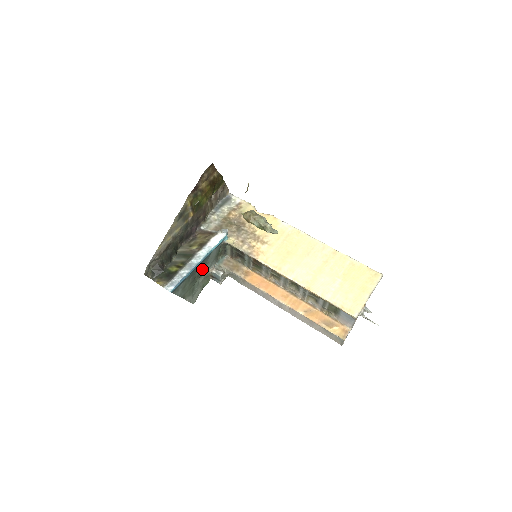
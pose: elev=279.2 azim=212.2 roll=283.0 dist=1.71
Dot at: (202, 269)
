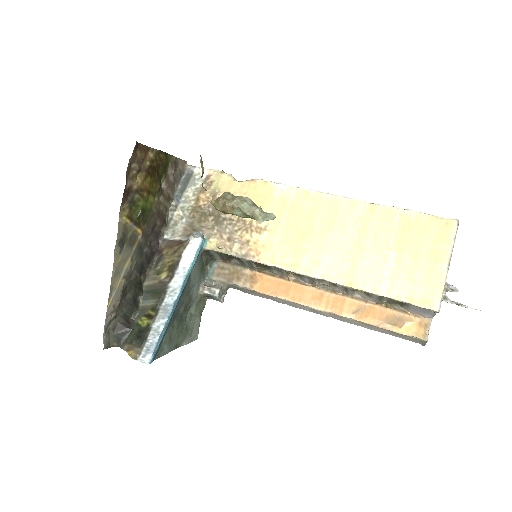
Dot at: (187, 299)
